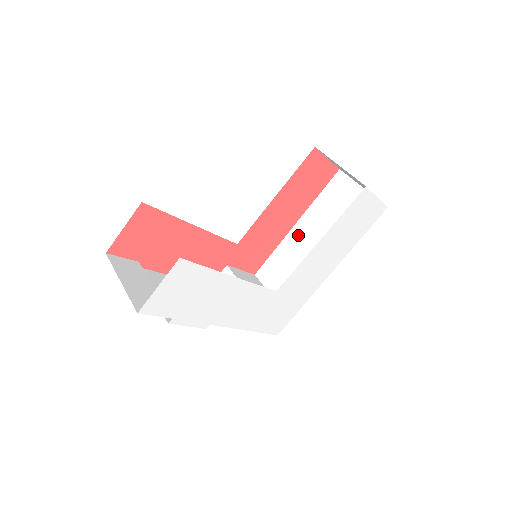
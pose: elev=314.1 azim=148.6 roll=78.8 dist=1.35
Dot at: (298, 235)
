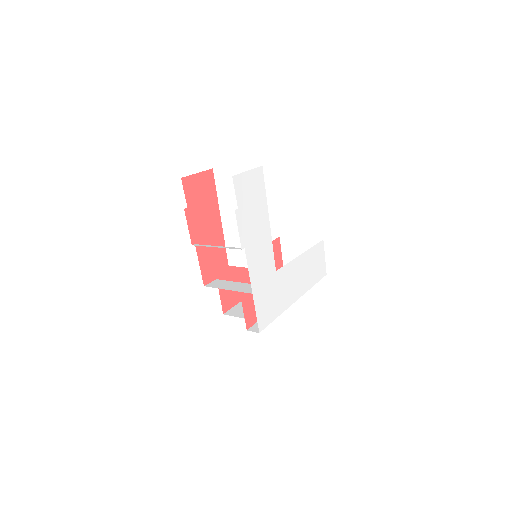
Dot at: occluded
